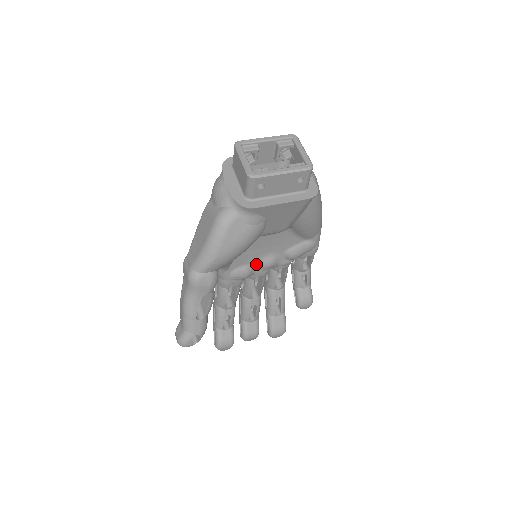
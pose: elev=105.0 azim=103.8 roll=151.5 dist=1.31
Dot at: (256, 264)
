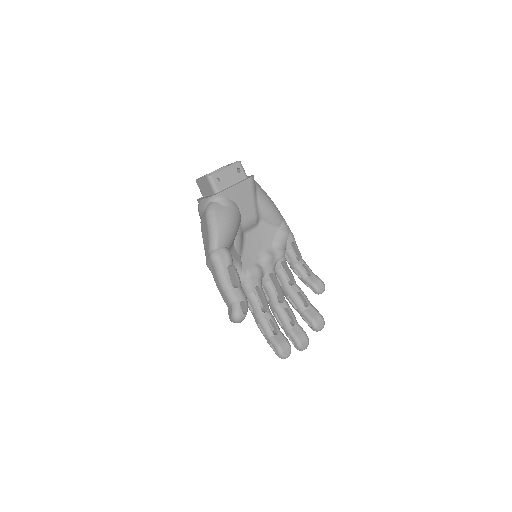
Dot at: (260, 262)
